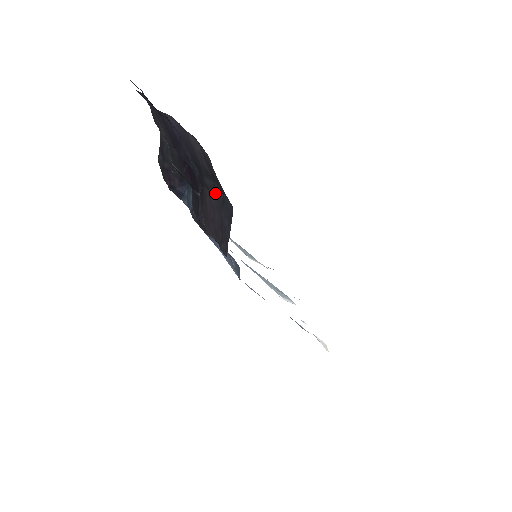
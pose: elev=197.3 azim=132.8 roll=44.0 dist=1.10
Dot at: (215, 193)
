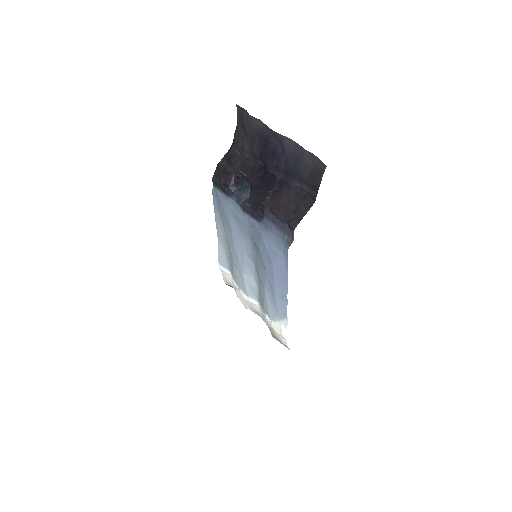
Dot at: (297, 192)
